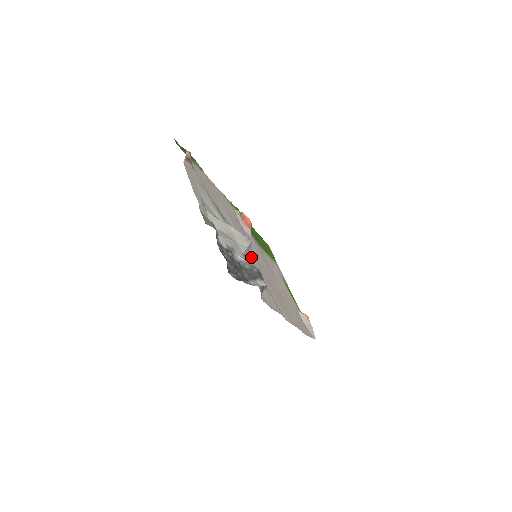
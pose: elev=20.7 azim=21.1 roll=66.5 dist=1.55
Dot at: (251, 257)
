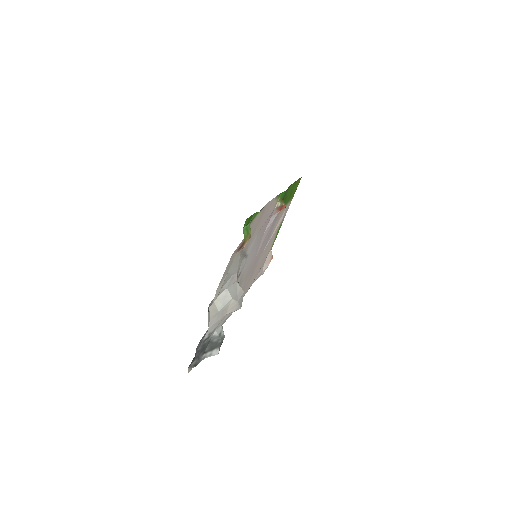
Dot at: (246, 271)
